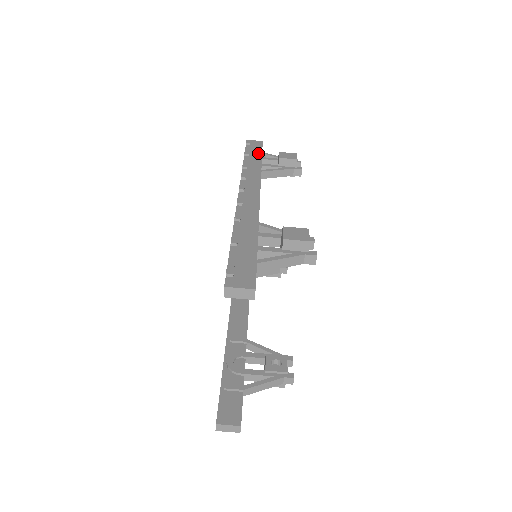
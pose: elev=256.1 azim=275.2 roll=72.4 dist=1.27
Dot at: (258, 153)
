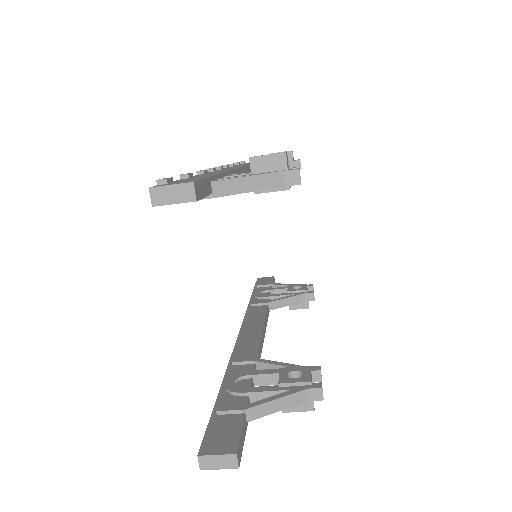
Dot at: occluded
